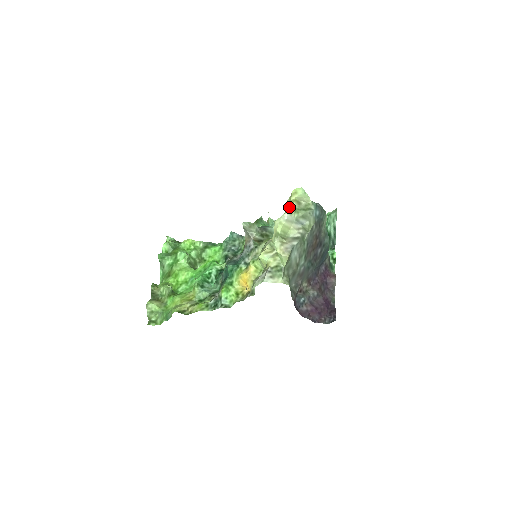
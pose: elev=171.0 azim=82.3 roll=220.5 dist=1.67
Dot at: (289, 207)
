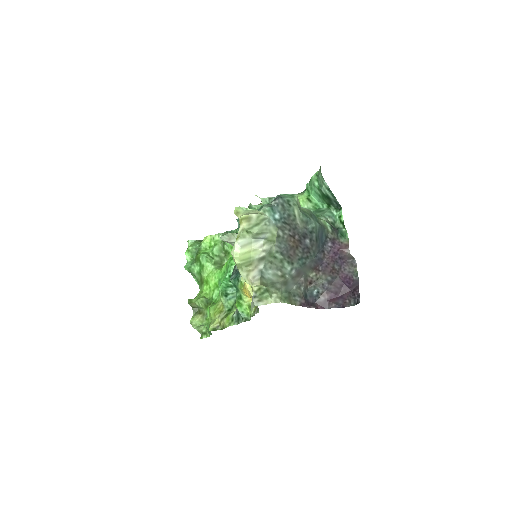
Dot at: (239, 230)
